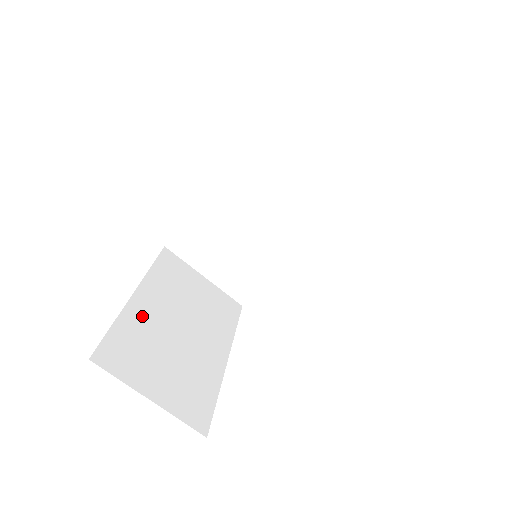
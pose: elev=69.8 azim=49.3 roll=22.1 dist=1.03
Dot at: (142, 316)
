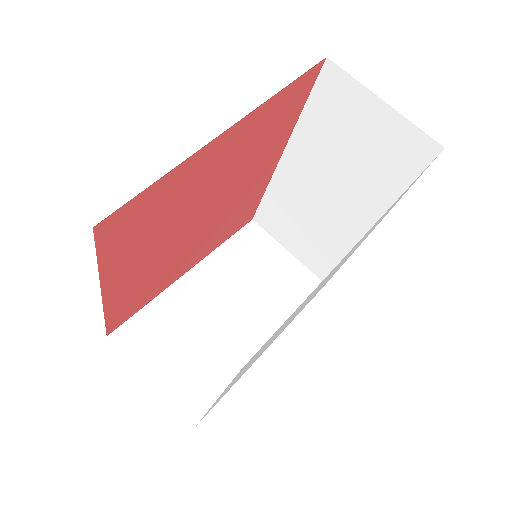
Dot at: occluded
